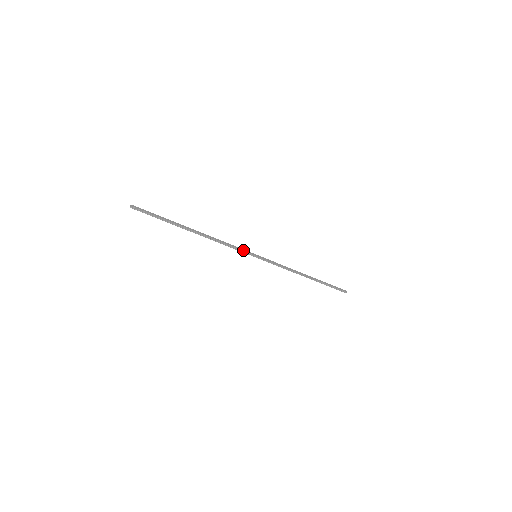
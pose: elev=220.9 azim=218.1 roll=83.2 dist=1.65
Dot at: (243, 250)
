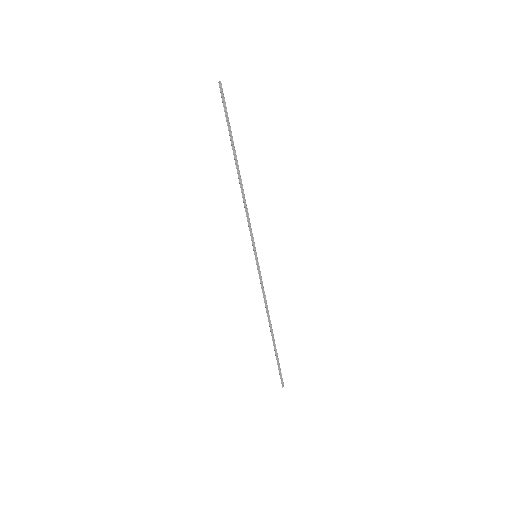
Dot at: occluded
